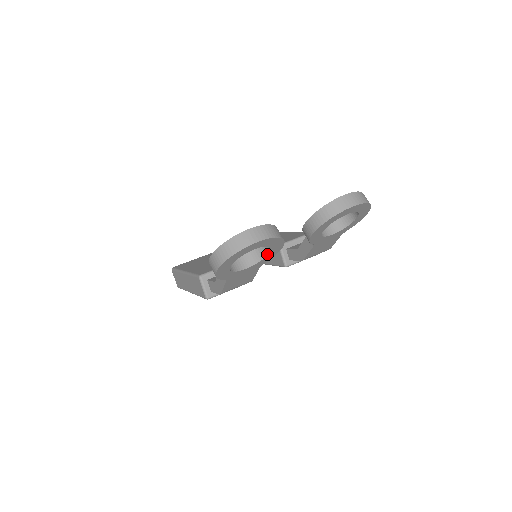
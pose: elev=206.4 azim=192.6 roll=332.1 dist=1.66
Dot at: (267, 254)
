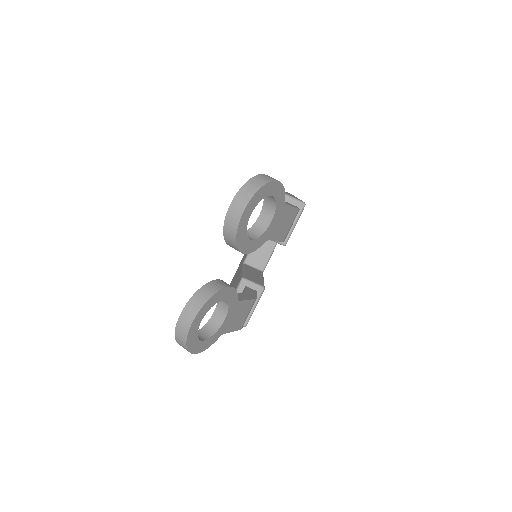
Dot at: (225, 301)
